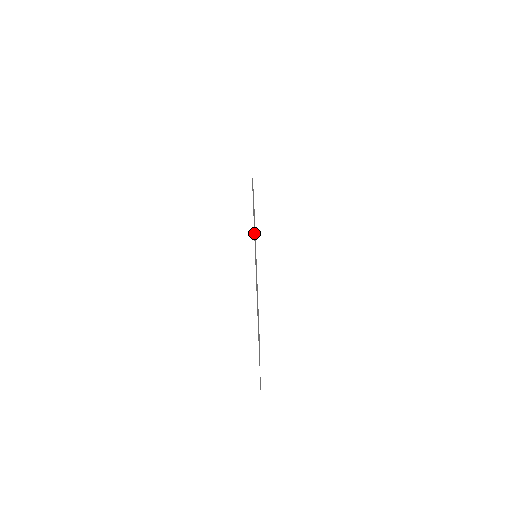
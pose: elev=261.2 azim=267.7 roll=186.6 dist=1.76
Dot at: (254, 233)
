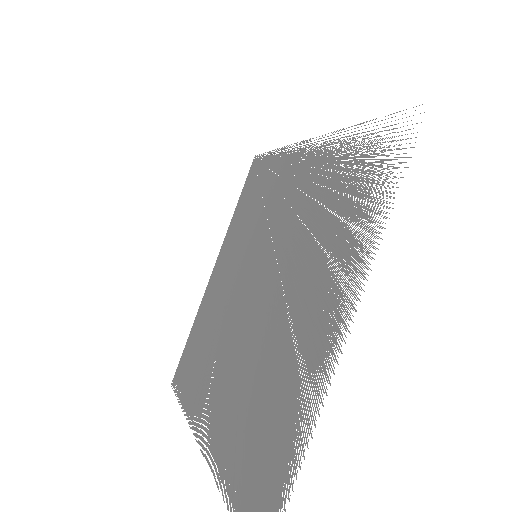
Dot at: occluded
